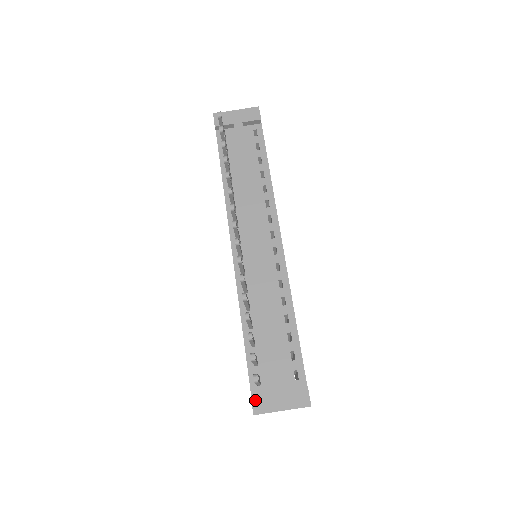
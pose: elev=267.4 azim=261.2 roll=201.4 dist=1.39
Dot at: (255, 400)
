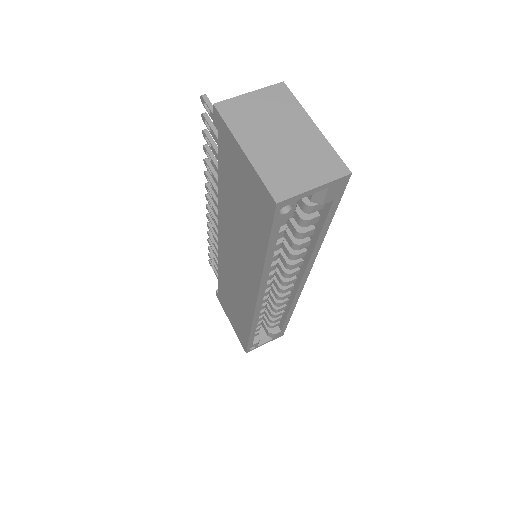
Dot at: occluded
